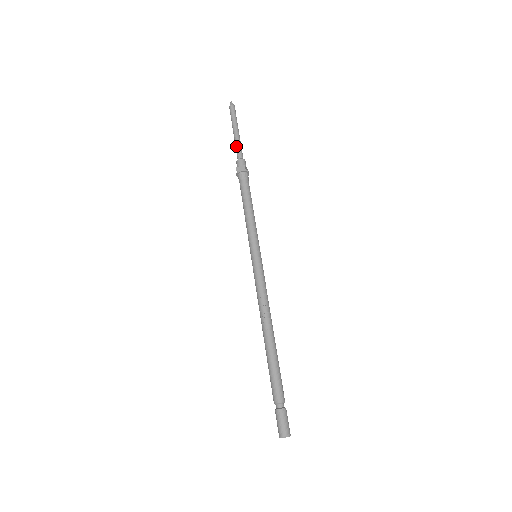
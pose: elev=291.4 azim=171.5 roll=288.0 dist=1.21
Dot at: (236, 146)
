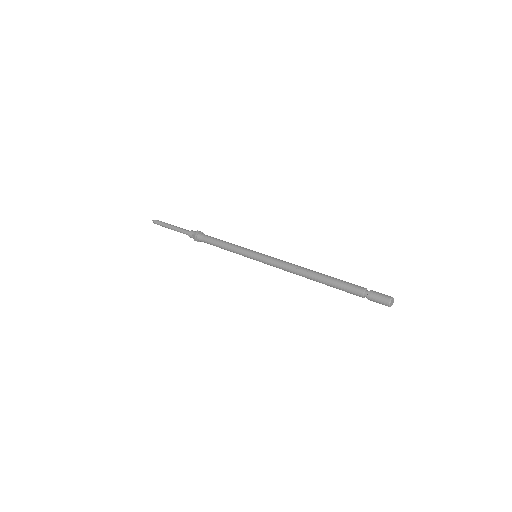
Dot at: (180, 230)
